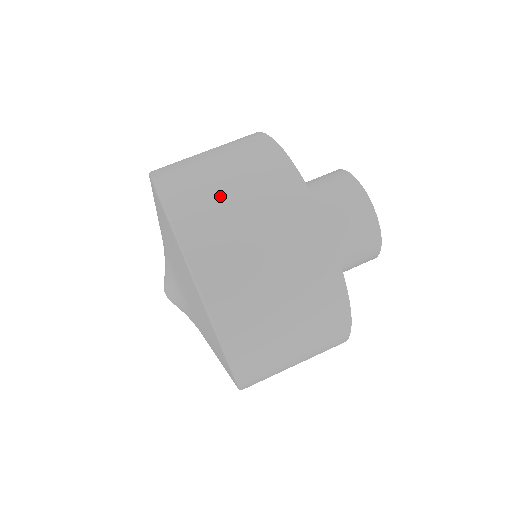
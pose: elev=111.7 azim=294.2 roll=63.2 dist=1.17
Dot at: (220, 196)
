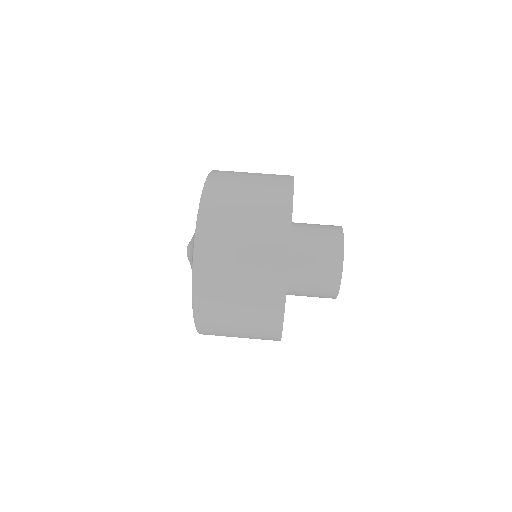
Dot at: occluded
